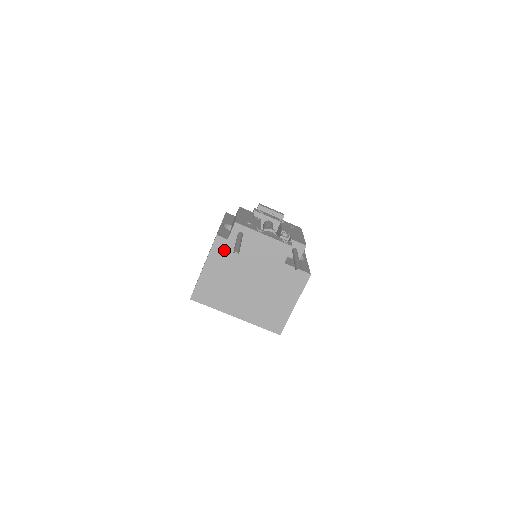
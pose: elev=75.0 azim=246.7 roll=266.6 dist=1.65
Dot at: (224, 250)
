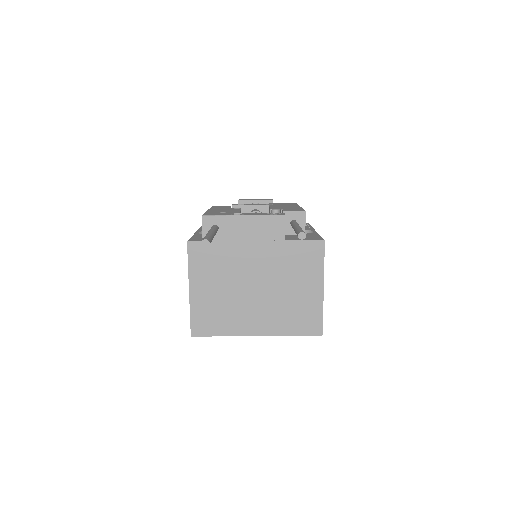
Dot at: (204, 256)
